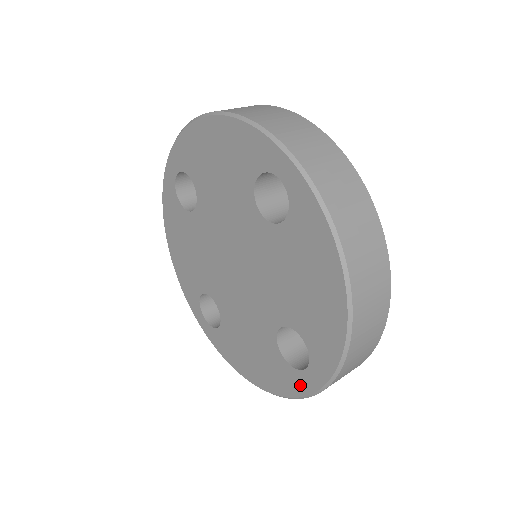
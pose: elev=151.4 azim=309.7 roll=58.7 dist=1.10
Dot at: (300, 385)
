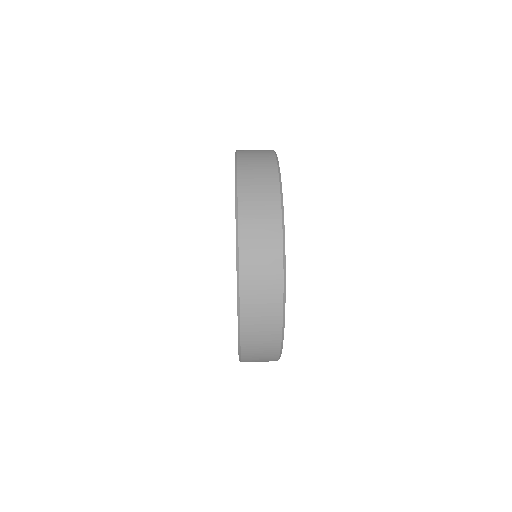
Dot at: occluded
